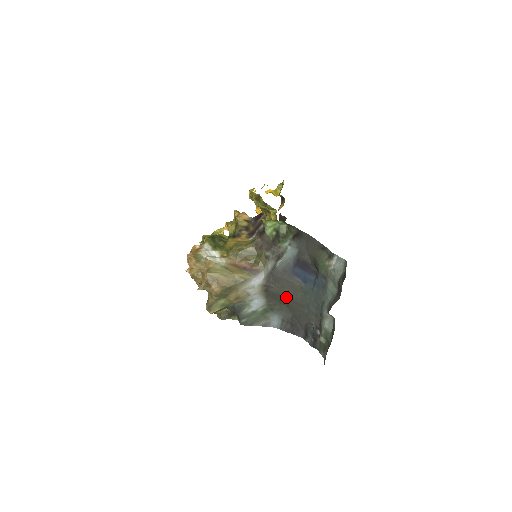
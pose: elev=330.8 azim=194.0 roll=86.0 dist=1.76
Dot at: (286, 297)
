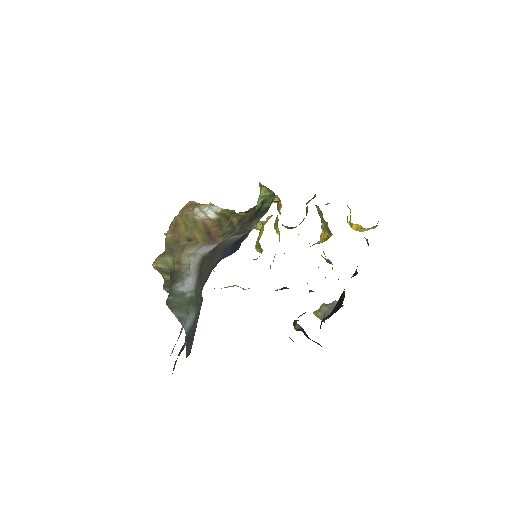
Dot at: (203, 281)
